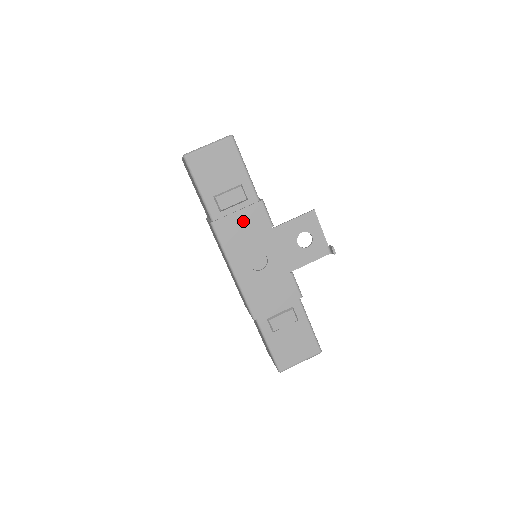
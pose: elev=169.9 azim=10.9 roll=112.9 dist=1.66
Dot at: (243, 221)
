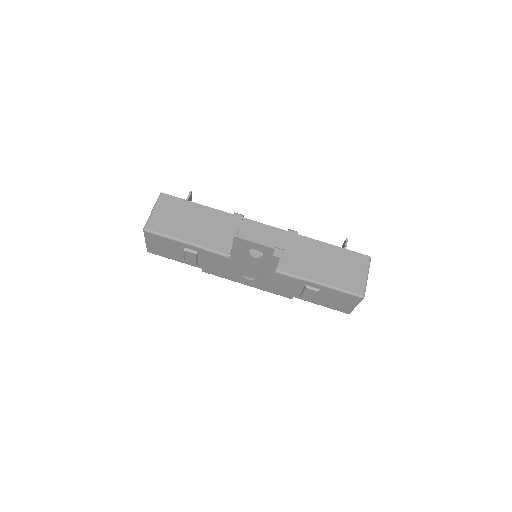
Dot at: (212, 263)
